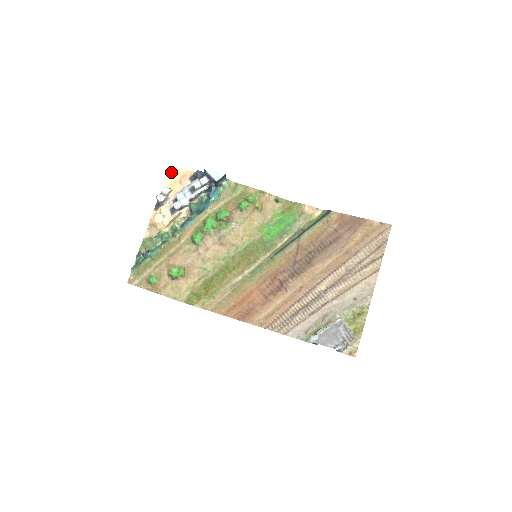
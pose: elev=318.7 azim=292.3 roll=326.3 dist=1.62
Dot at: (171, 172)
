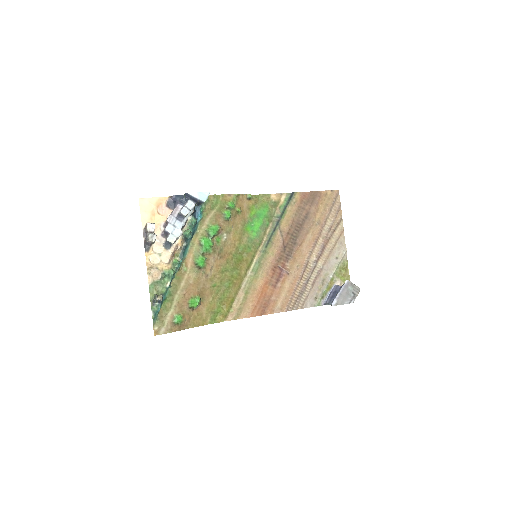
Dot at: (141, 205)
